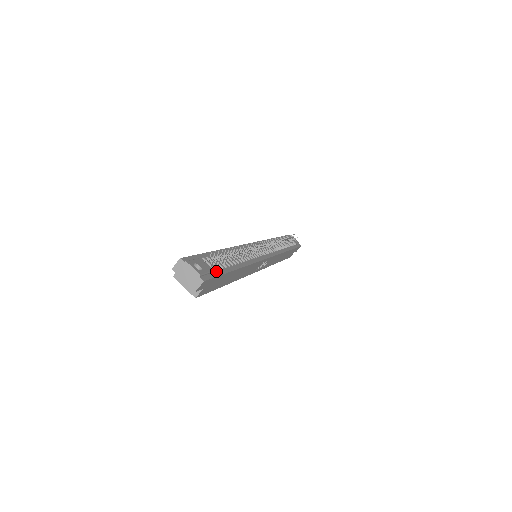
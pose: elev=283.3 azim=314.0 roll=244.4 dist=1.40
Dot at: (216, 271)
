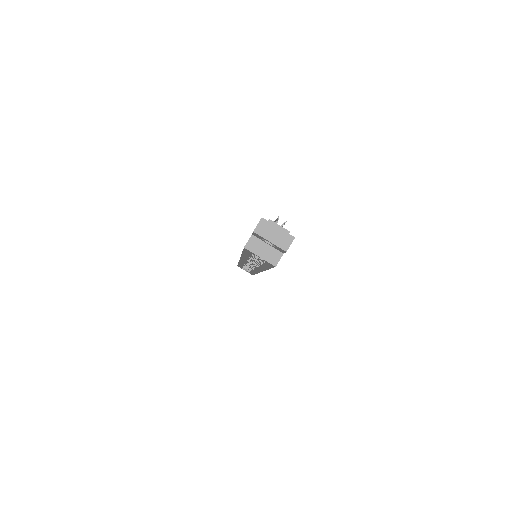
Dot at: occluded
